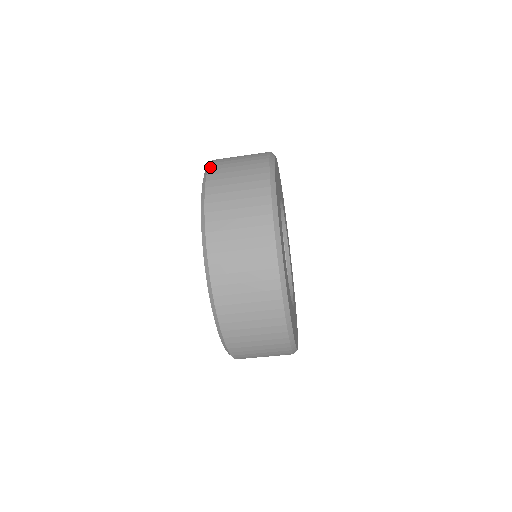
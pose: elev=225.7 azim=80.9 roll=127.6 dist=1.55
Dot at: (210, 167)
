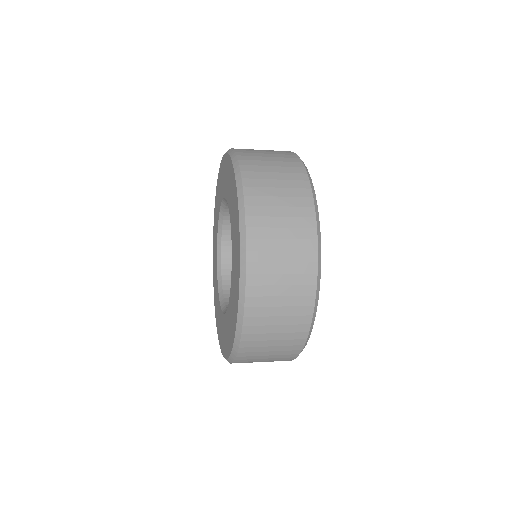
Dot at: (240, 161)
